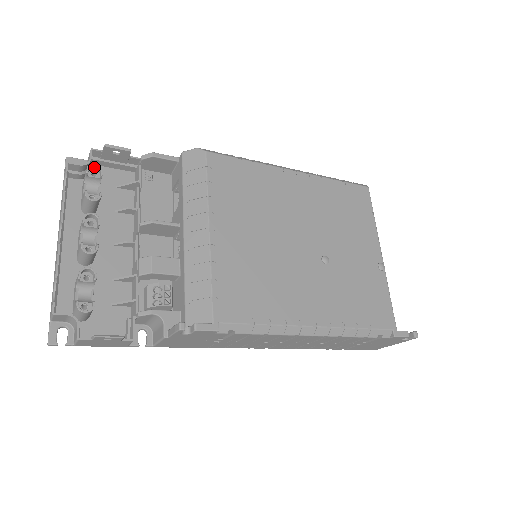
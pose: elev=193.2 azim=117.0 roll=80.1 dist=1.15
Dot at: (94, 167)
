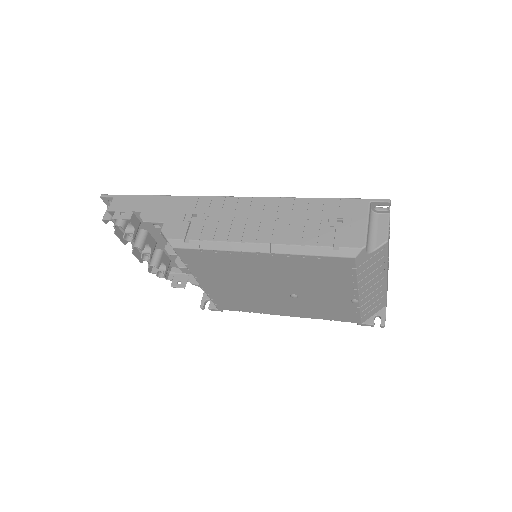
Dot at: (118, 223)
